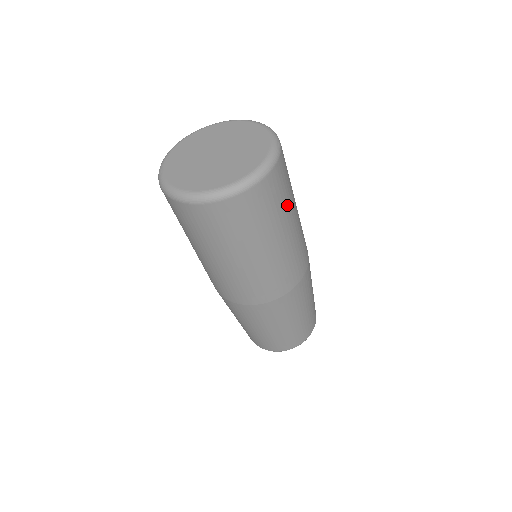
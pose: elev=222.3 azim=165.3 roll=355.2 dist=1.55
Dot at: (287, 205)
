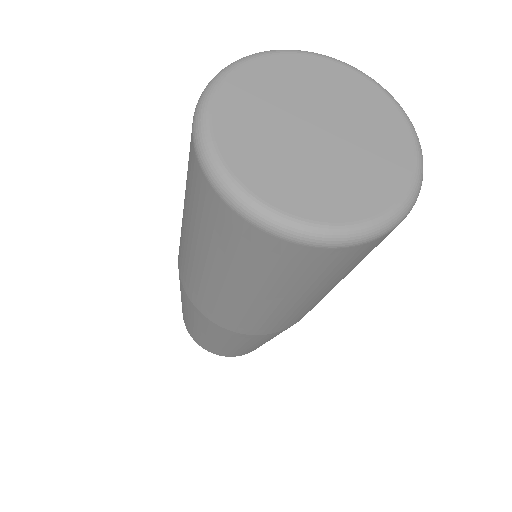
Dot at: occluded
